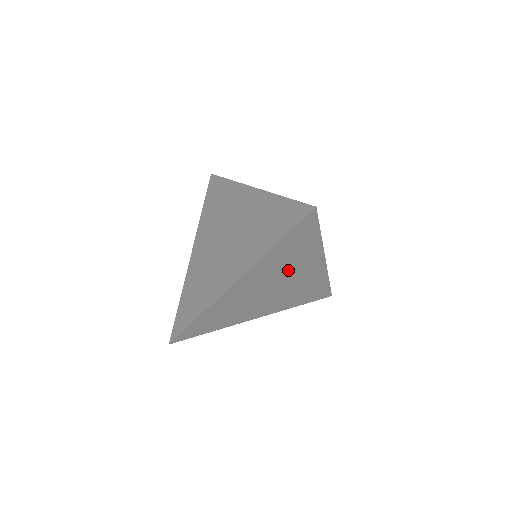
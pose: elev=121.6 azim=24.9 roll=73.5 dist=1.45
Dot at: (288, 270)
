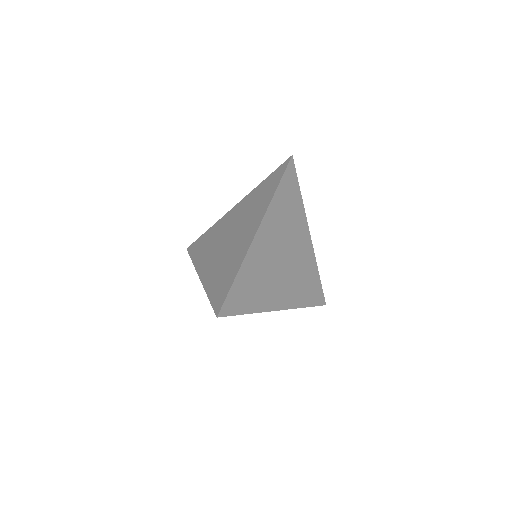
Dot at: occluded
